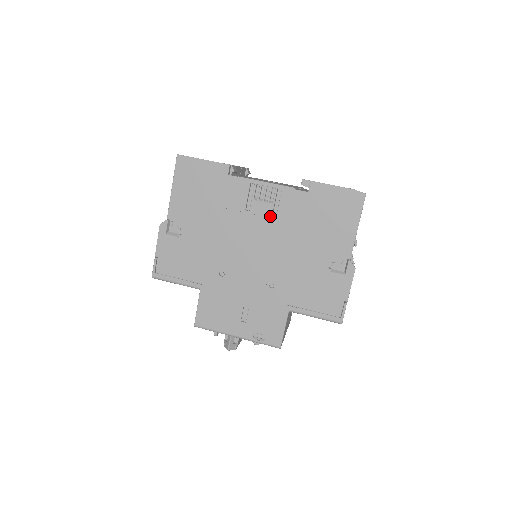
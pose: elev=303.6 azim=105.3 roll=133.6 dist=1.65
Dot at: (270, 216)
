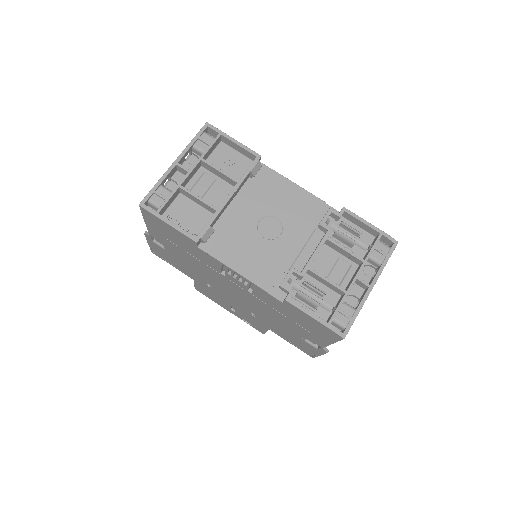
Dot at: (245, 290)
